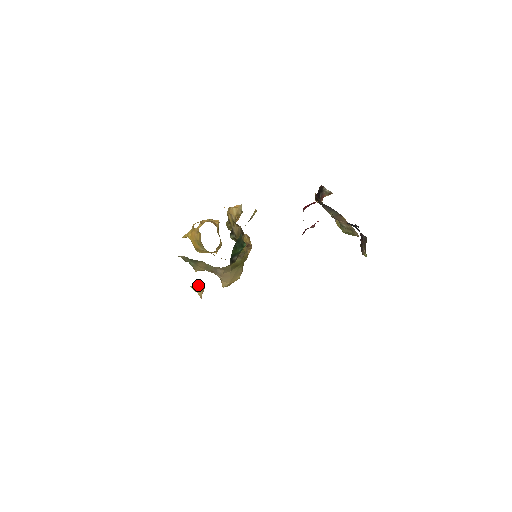
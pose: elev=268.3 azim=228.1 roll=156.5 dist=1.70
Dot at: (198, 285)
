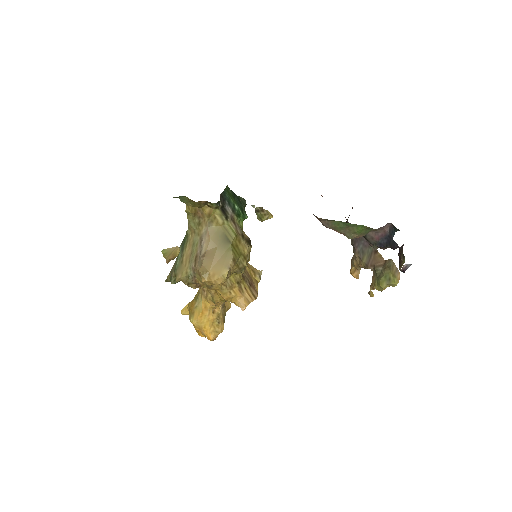
Dot at: (171, 249)
